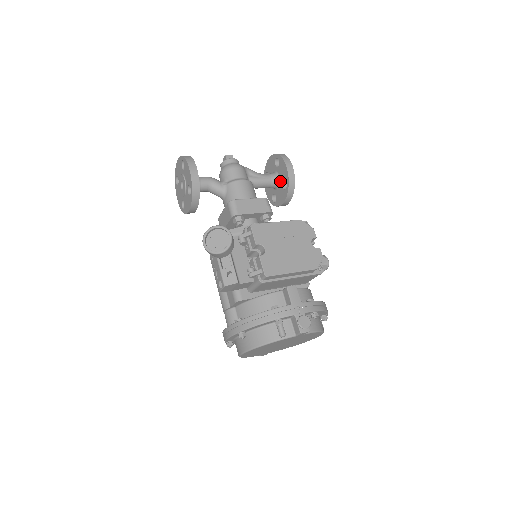
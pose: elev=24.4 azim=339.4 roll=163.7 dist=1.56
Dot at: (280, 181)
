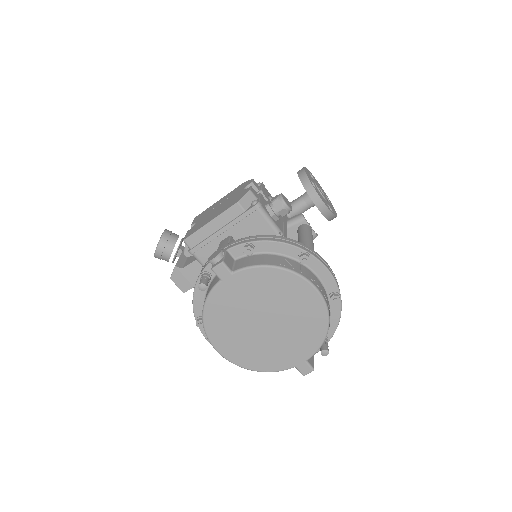
Dot at: occluded
